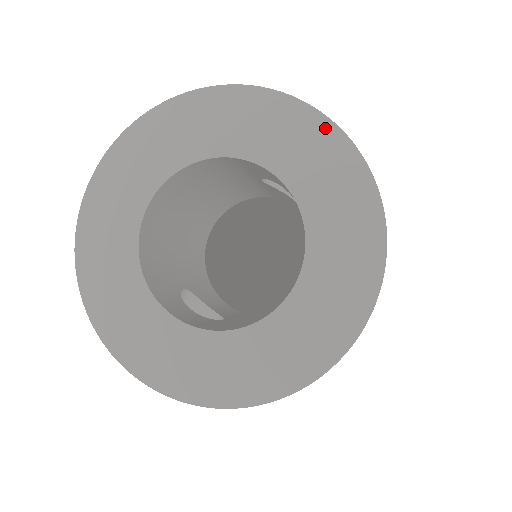
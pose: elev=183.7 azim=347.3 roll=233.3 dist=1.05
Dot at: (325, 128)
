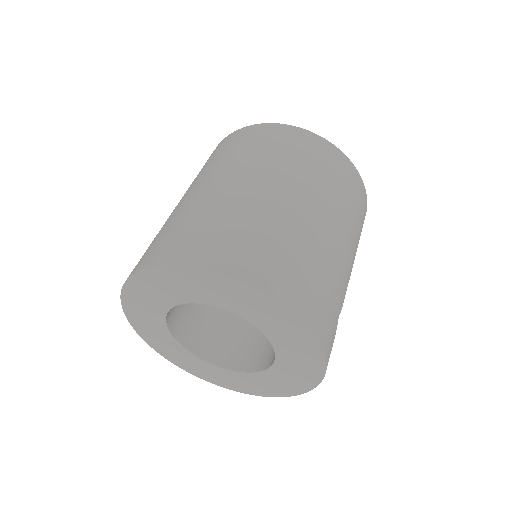
Dot at: (316, 378)
